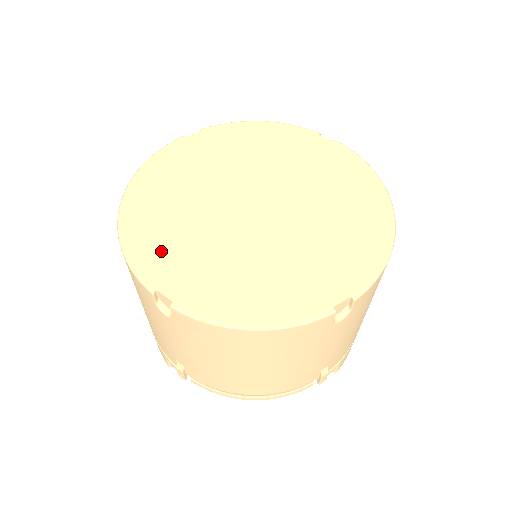
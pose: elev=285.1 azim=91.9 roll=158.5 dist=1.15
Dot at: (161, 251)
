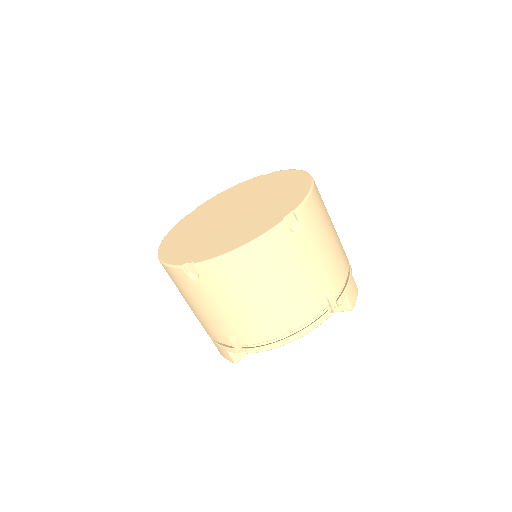
Dot at: (183, 252)
